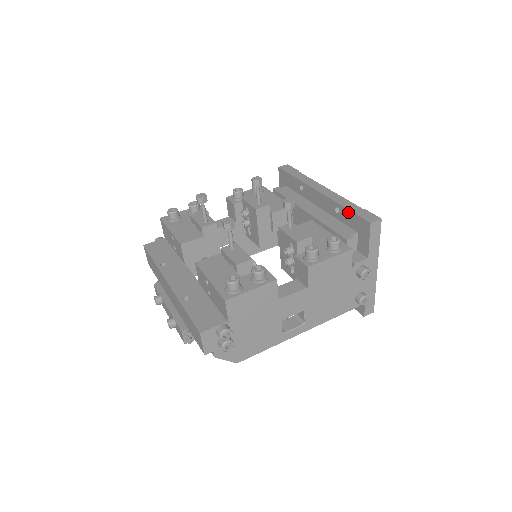
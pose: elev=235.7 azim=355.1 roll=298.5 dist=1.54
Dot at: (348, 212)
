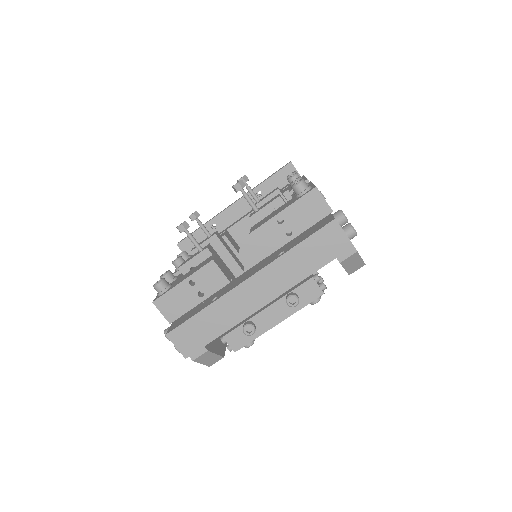
Dot at: (269, 181)
